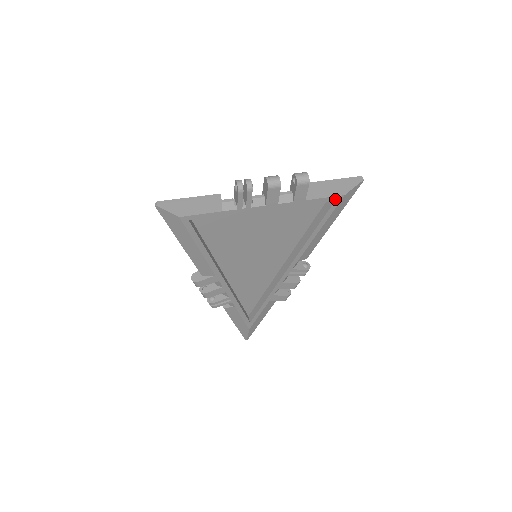
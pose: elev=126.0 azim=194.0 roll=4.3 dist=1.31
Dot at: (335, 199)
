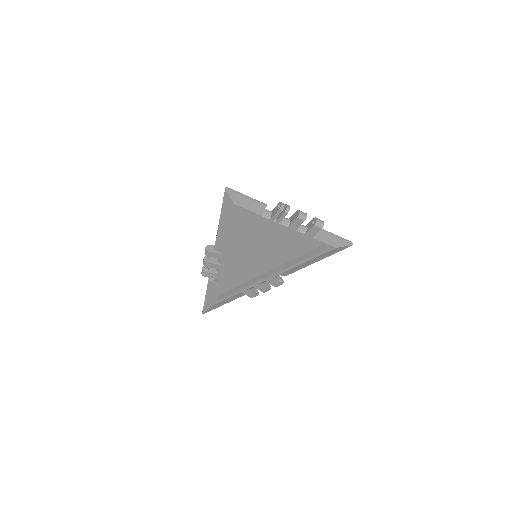
Dot at: (329, 247)
